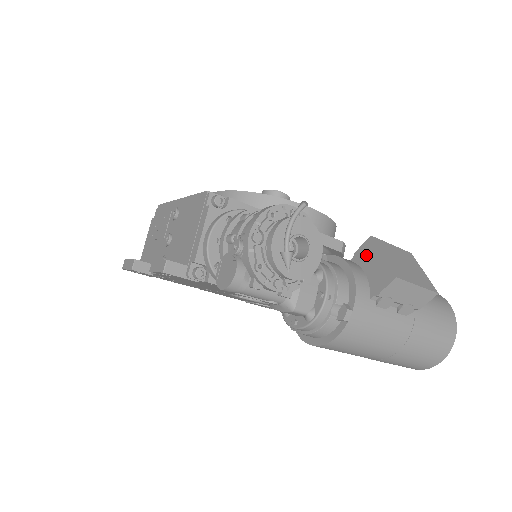
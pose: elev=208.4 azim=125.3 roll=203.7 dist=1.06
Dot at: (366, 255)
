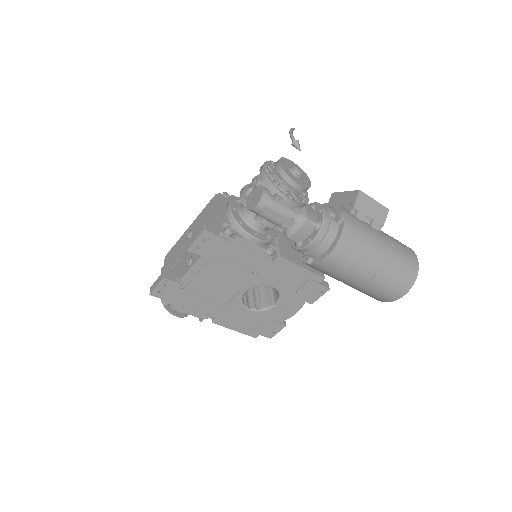
Dot at: (335, 201)
